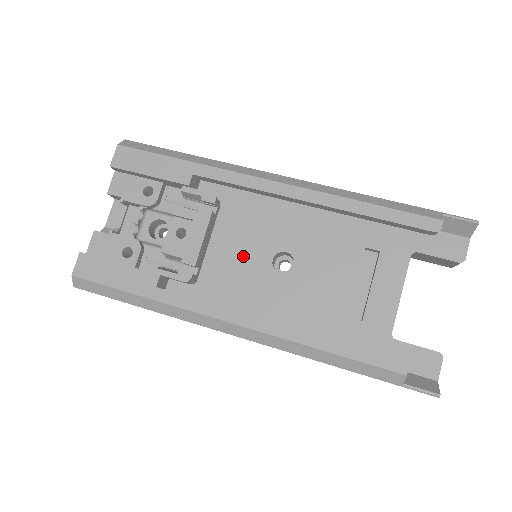
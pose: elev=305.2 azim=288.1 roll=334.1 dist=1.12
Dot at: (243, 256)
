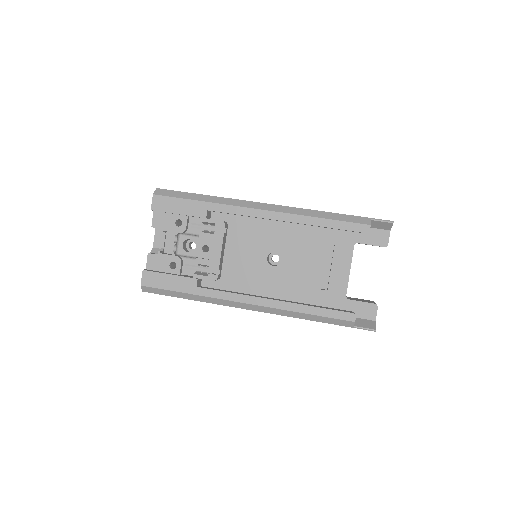
Dot at: (248, 258)
